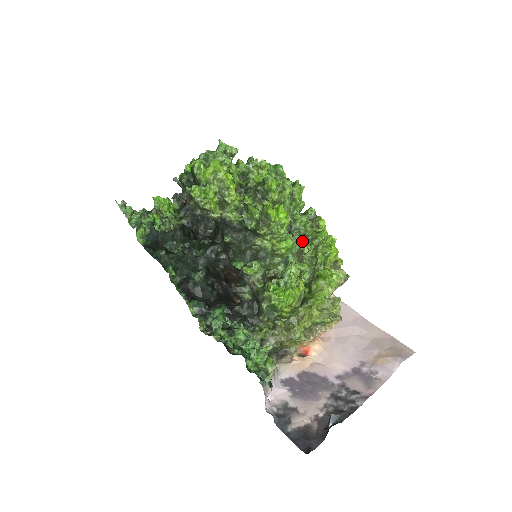
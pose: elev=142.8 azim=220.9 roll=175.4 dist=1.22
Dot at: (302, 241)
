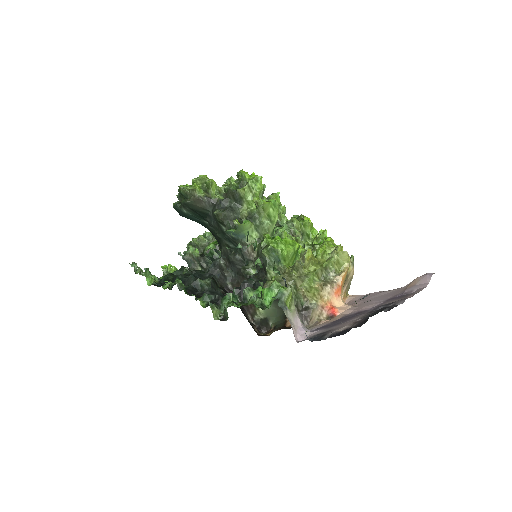
Dot at: occluded
